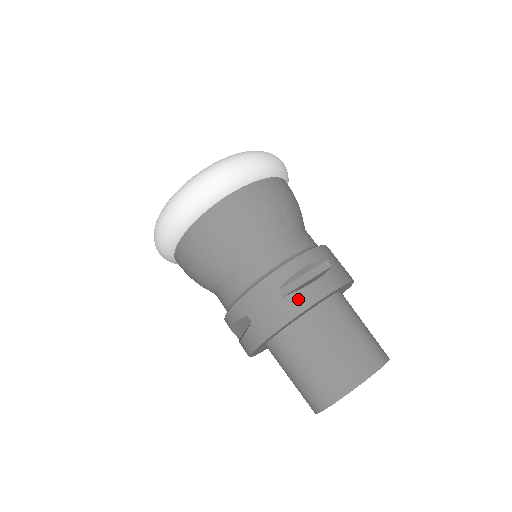
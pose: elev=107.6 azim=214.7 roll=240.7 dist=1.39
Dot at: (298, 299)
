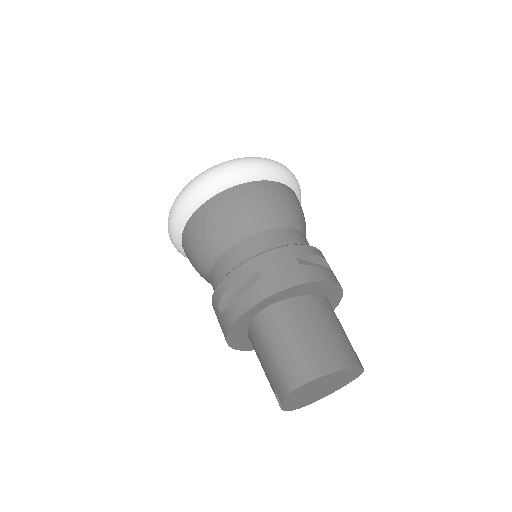
Dot at: (312, 271)
